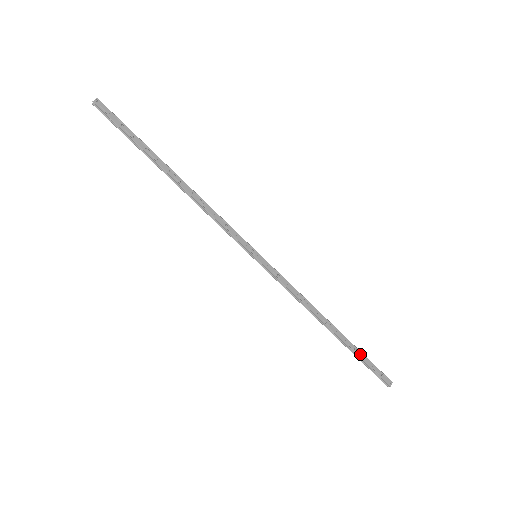
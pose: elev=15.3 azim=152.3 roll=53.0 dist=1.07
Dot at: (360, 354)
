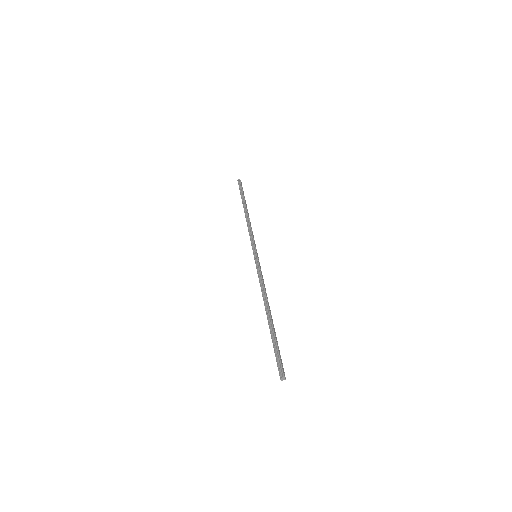
Dot at: (277, 341)
